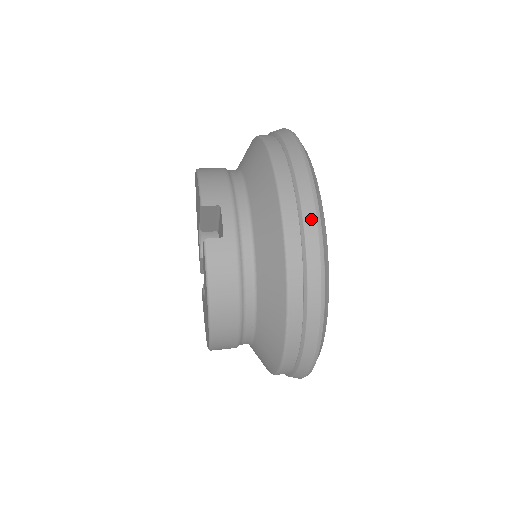
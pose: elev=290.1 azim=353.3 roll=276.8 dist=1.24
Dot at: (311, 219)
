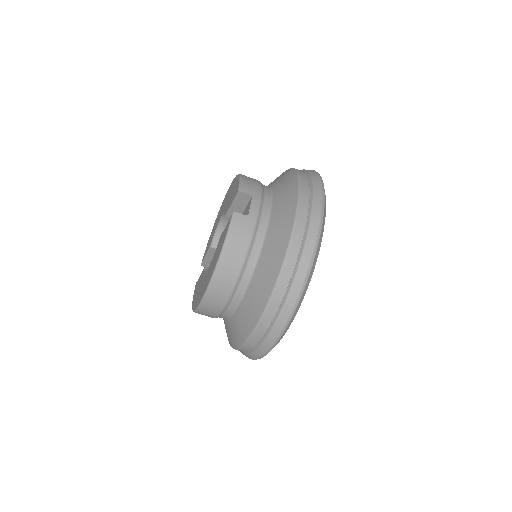
Dot at: (316, 221)
